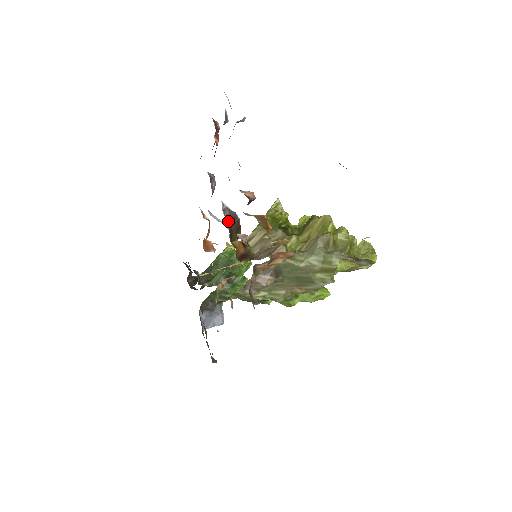
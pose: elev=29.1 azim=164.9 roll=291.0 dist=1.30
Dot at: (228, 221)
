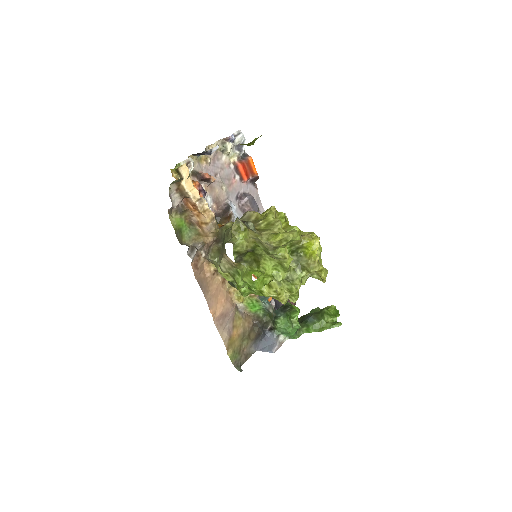
Dot at: (221, 209)
